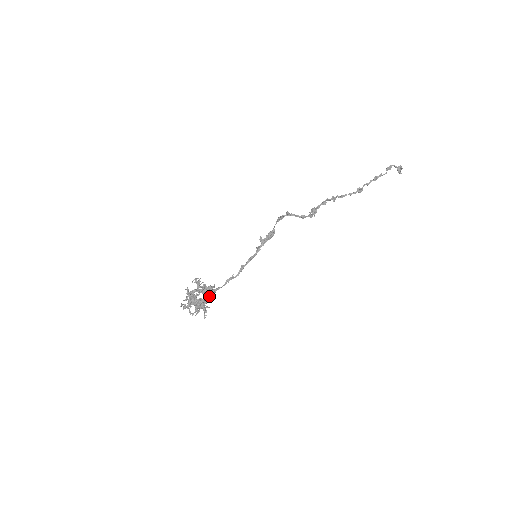
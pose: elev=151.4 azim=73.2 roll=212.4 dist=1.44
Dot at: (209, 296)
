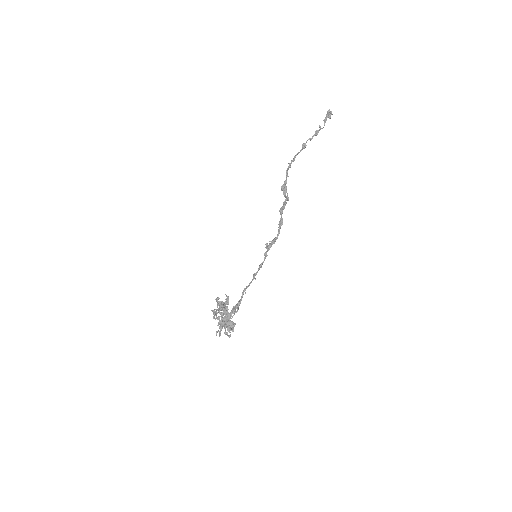
Dot at: (234, 312)
